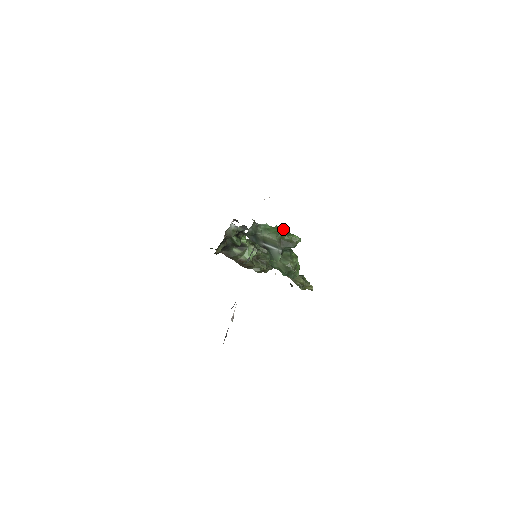
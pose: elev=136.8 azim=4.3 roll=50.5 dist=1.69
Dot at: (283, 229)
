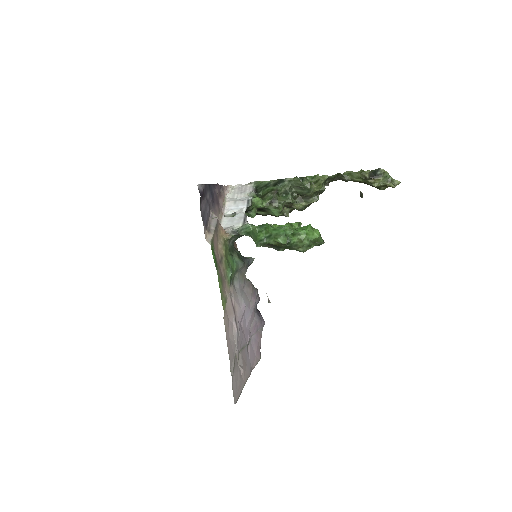
Dot at: (263, 232)
